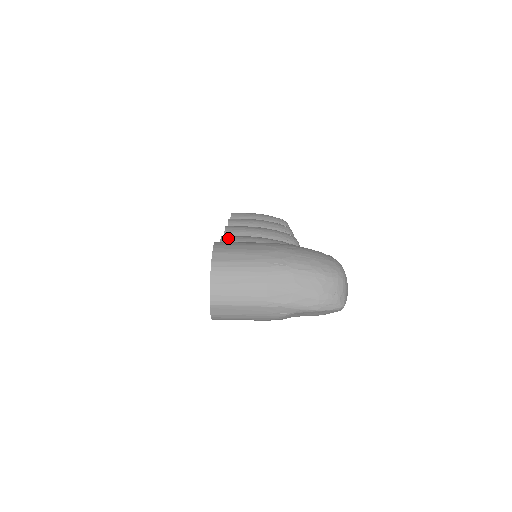
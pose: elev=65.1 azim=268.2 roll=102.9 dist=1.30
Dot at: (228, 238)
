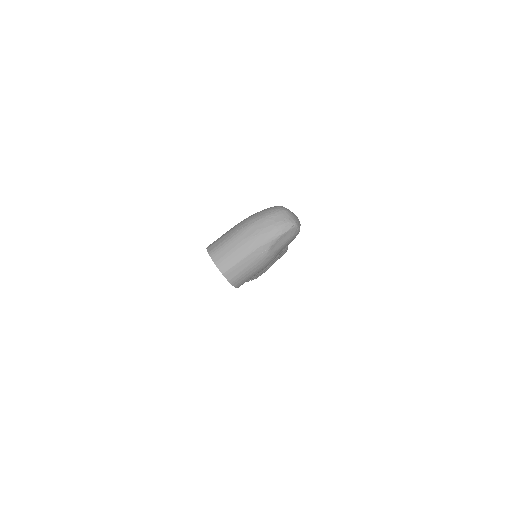
Dot at: occluded
